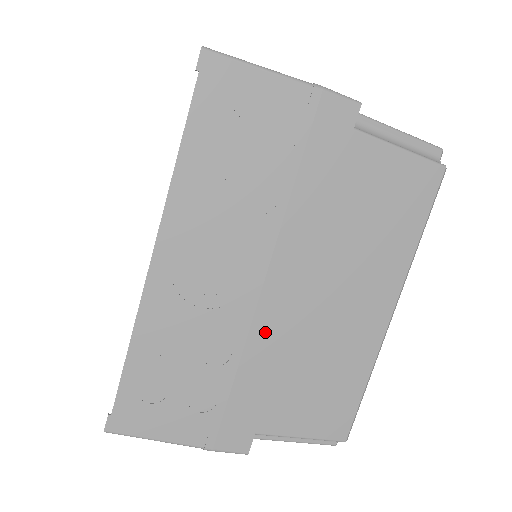
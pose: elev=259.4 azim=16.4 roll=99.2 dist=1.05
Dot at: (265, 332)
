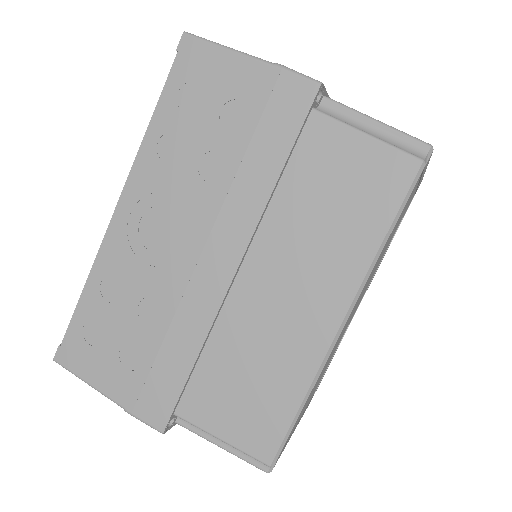
Dot at: (197, 303)
